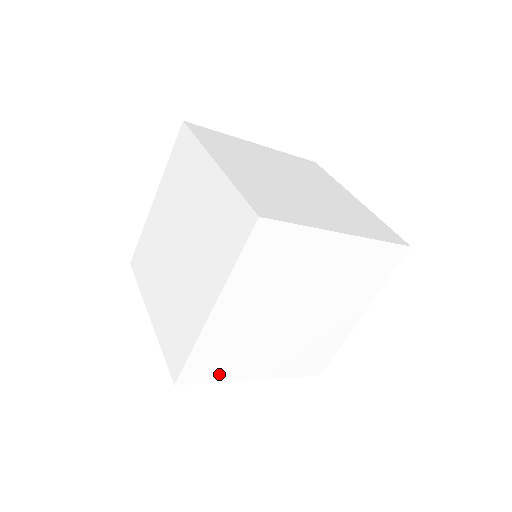
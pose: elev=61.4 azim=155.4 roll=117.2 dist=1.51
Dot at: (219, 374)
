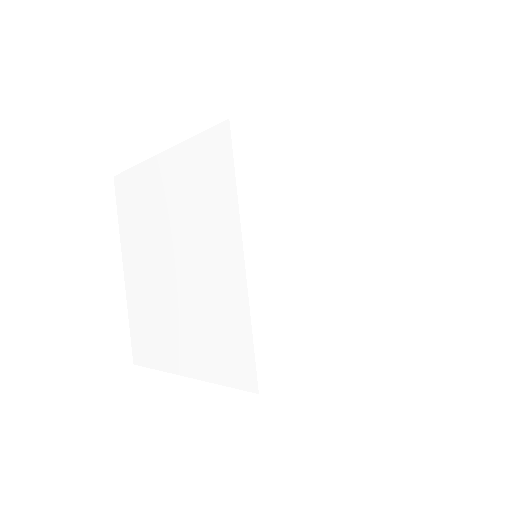
Dot at: occluded
